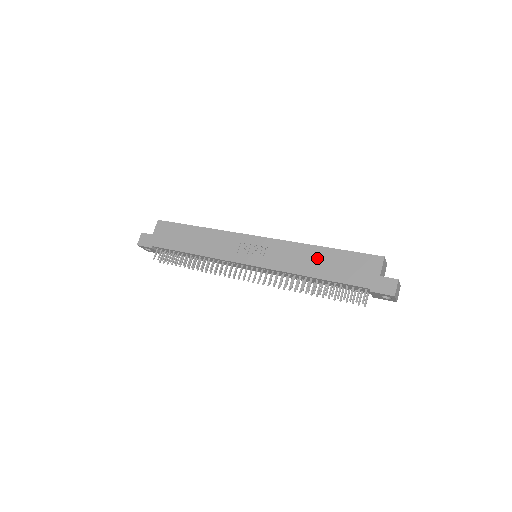
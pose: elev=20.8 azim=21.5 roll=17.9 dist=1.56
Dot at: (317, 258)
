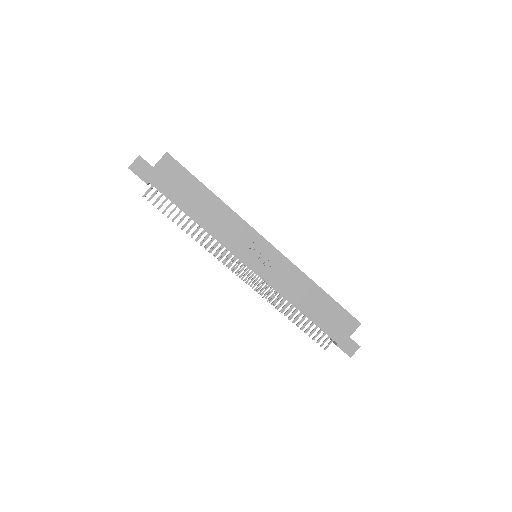
Dot at: (312, 296)
